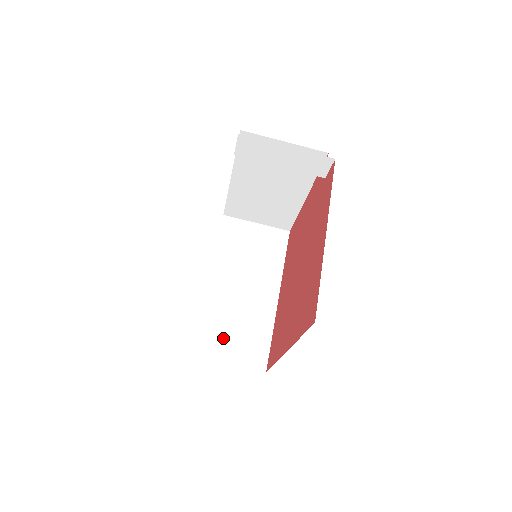
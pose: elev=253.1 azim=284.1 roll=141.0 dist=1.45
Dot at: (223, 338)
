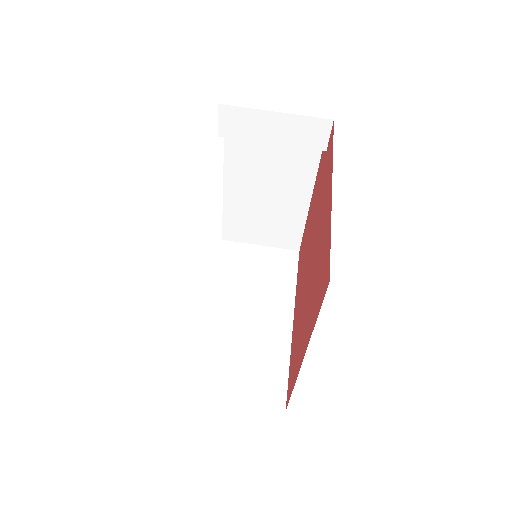
Dot at: (228, 373)
